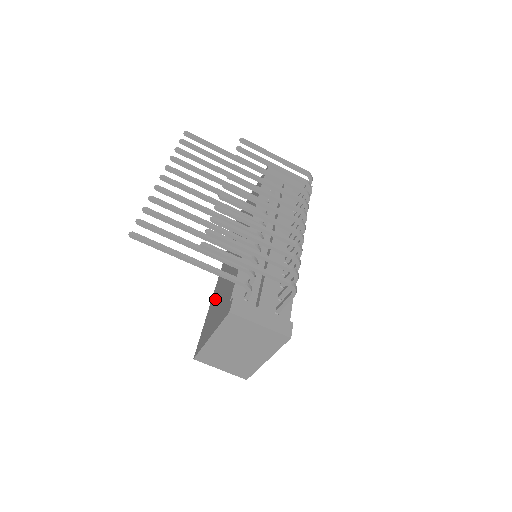
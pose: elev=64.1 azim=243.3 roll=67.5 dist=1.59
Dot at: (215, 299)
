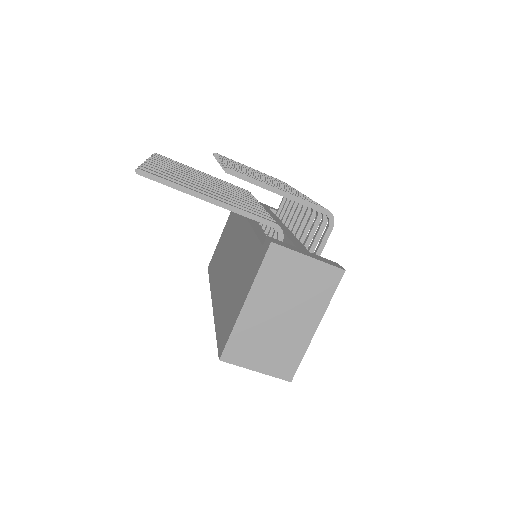
Dot at: (223, 301)
